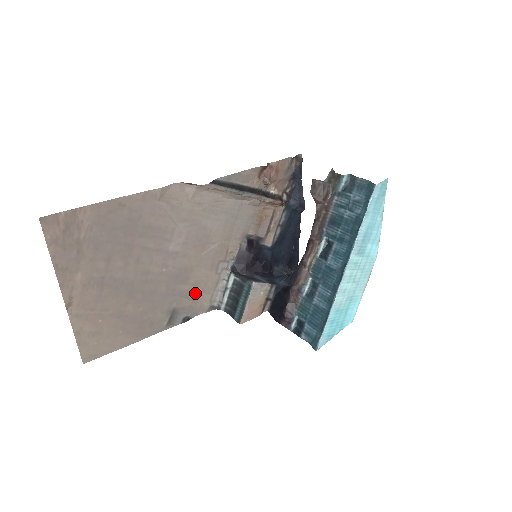
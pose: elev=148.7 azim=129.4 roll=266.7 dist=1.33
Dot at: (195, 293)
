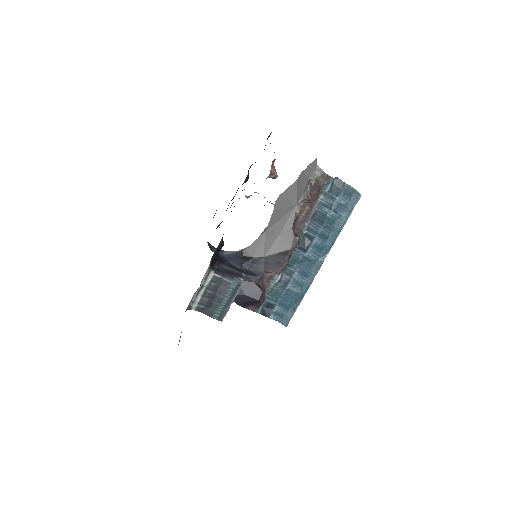
Dot at: occluded
